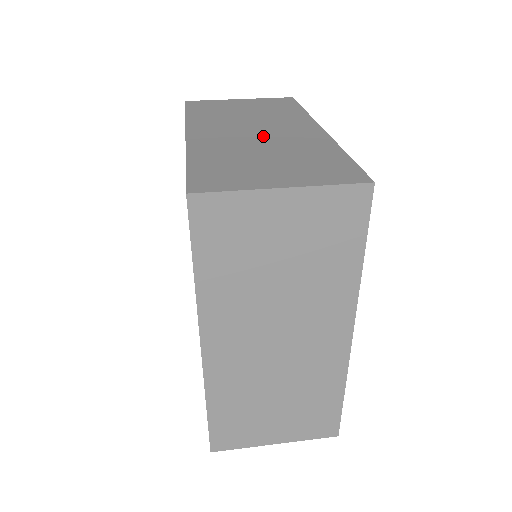
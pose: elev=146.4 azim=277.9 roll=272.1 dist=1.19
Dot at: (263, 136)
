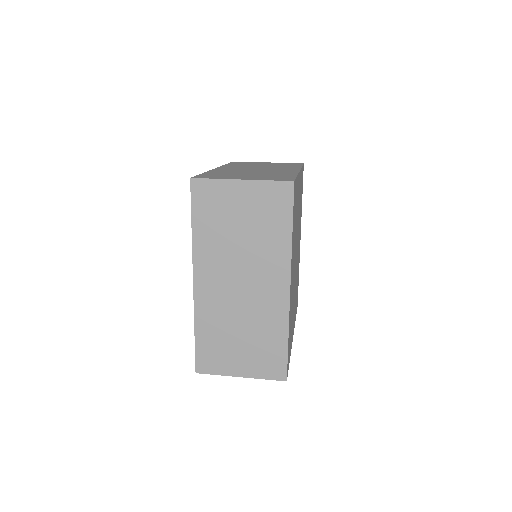
Dot at: (259, 170)
